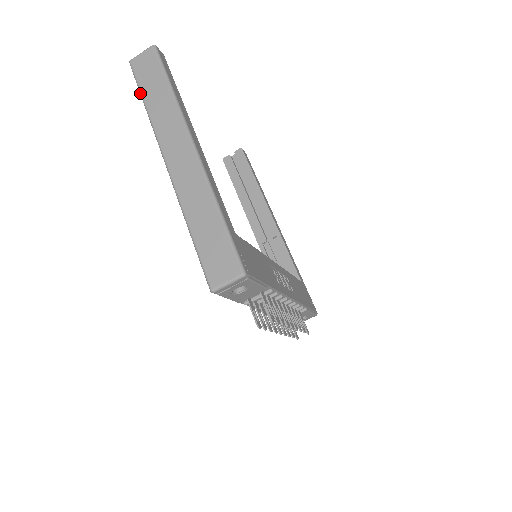
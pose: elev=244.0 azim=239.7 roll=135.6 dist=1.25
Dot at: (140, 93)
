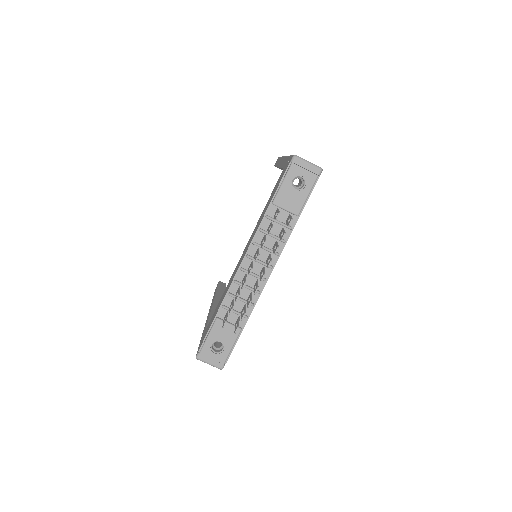
Dot at: occluded
